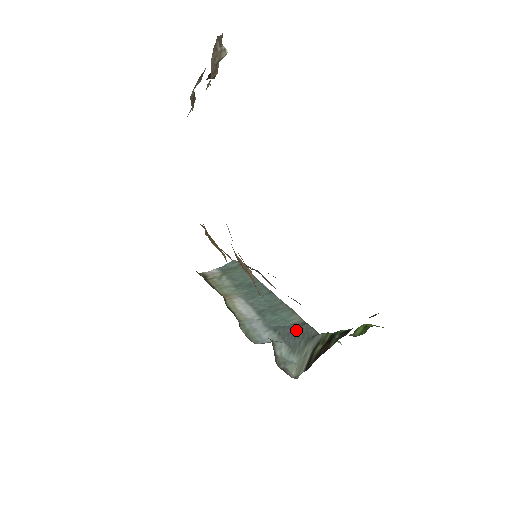
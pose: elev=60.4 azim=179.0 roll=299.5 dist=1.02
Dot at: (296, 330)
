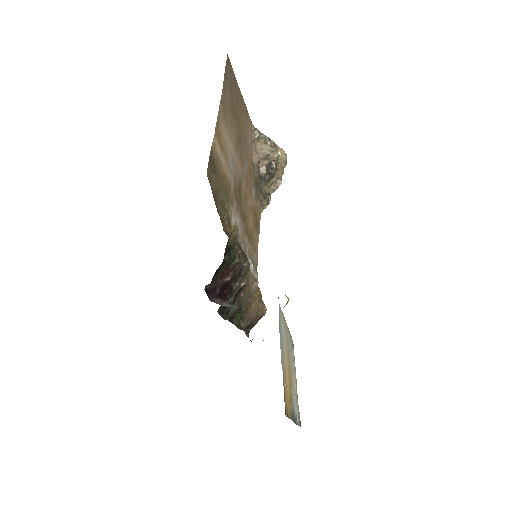
Dot at: occluded
